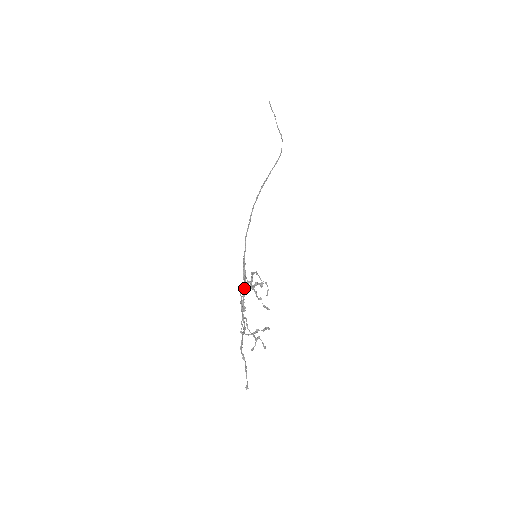
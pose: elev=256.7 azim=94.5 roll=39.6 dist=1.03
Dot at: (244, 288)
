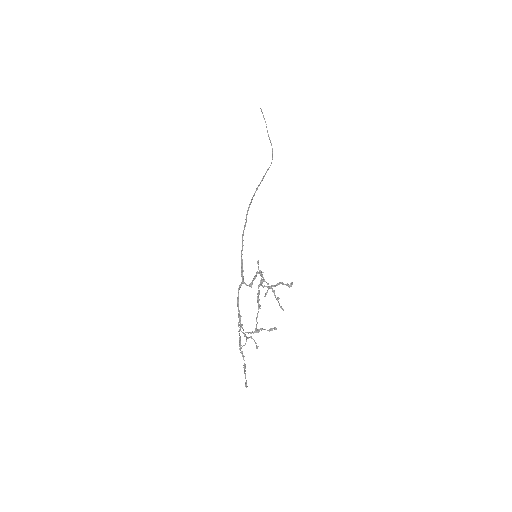
Dot at: (259, 286)
